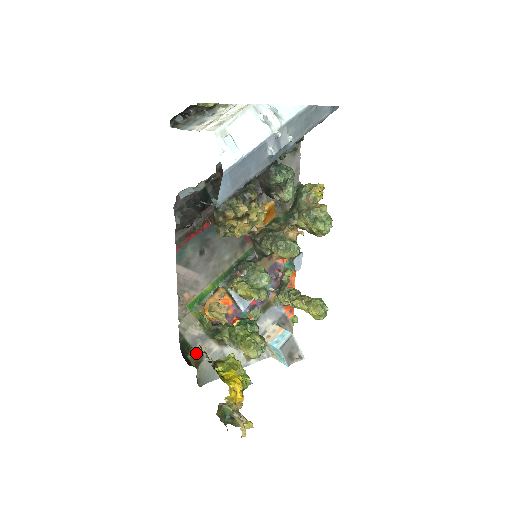
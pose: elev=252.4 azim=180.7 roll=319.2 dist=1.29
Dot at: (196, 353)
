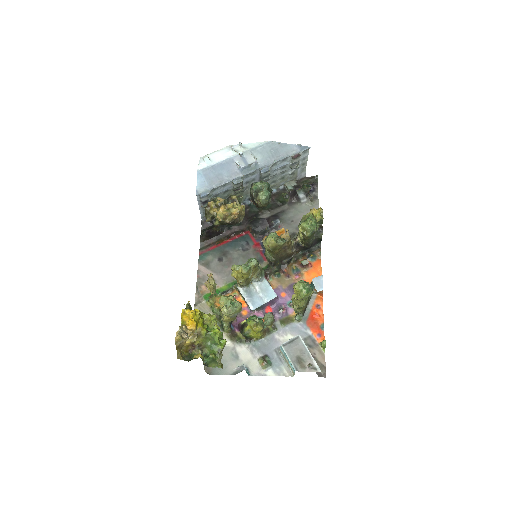
Dot at: occluded
